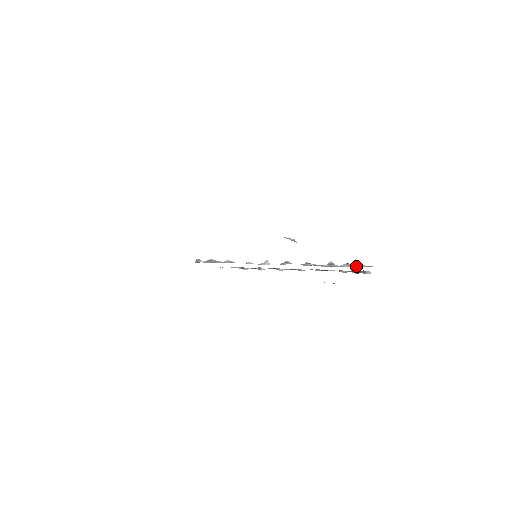
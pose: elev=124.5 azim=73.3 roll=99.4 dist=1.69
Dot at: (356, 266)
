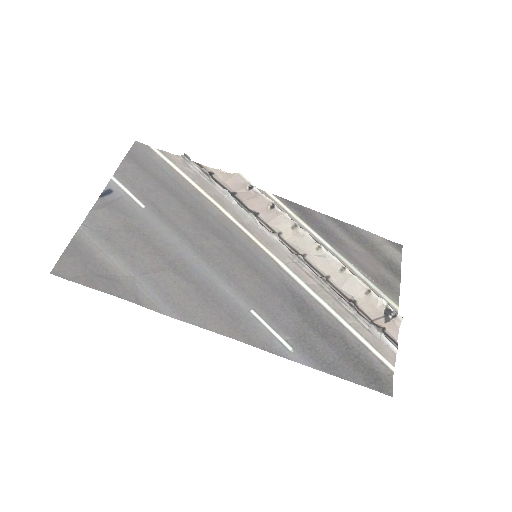
Dot at: (377, 334)
